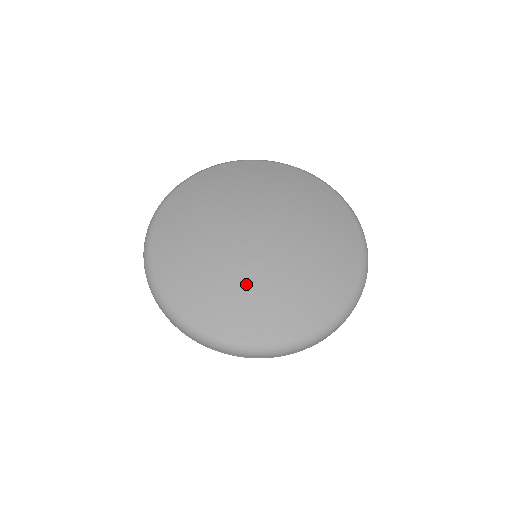
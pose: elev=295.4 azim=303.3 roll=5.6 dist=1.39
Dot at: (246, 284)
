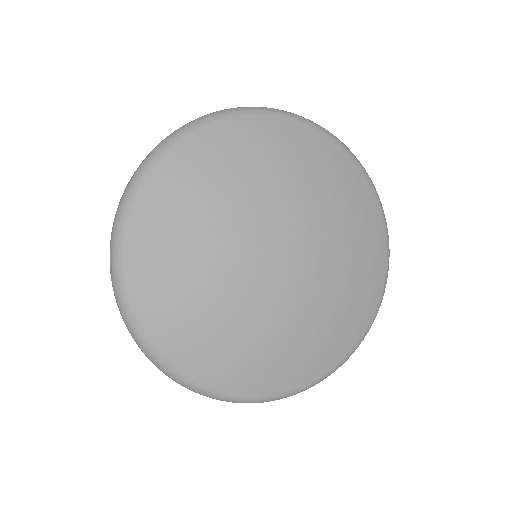
Dot at: (228, 319)
